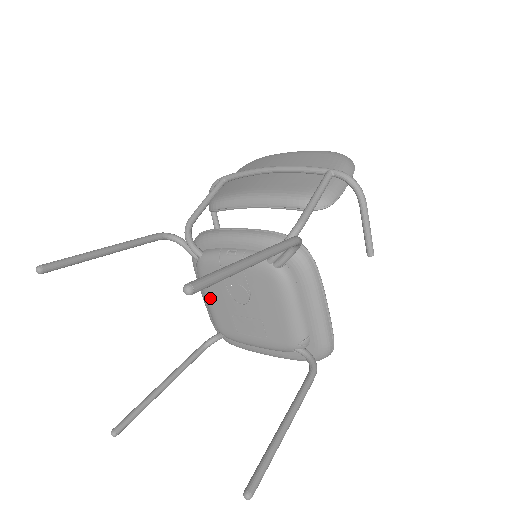
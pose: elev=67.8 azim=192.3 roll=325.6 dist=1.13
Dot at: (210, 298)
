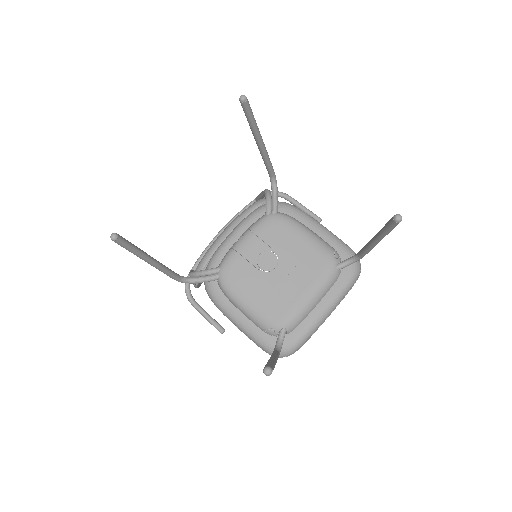
Dot at: (249, 297)
